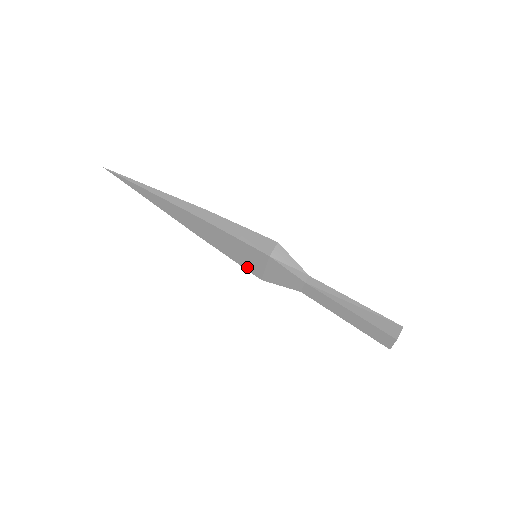
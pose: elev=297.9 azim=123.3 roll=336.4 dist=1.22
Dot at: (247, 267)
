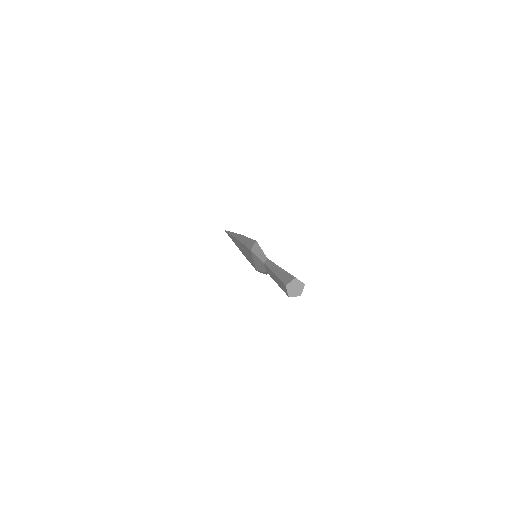
Dot at: (253, 265)
